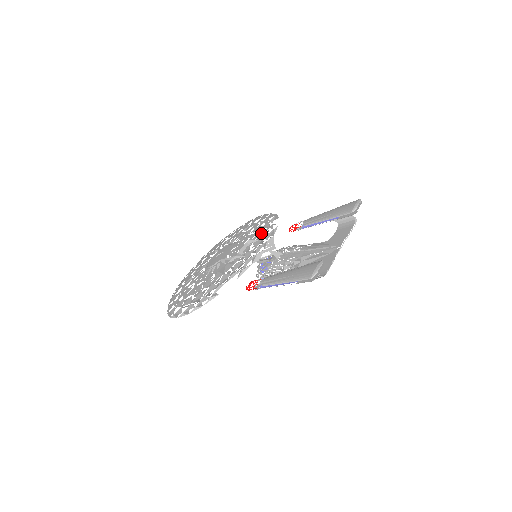
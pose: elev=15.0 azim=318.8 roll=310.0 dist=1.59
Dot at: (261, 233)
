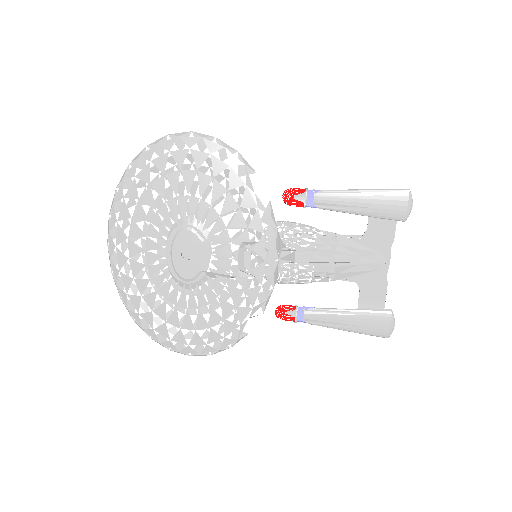
Dot at: (253, 224)
